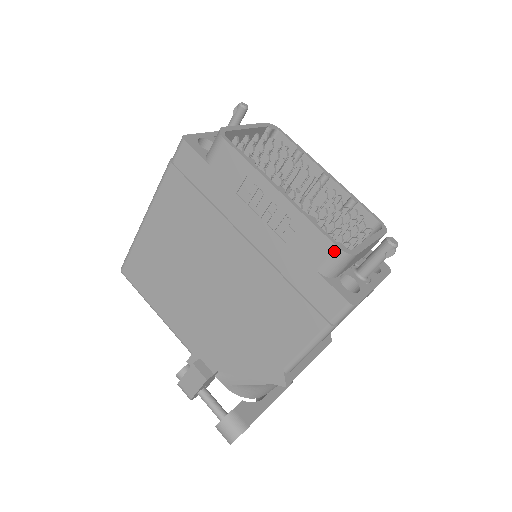
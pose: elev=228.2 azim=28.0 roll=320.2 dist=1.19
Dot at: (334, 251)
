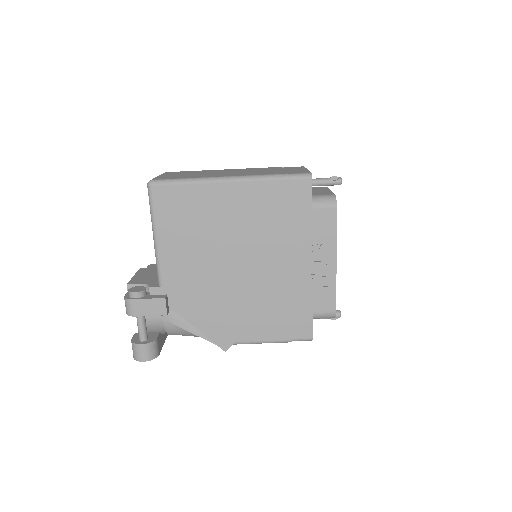
Dot at: (333, 312)
